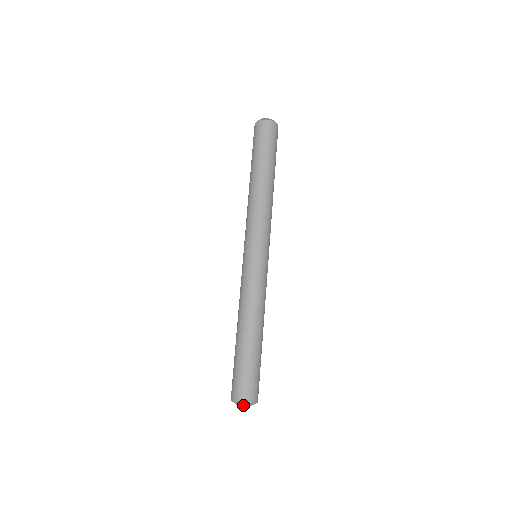
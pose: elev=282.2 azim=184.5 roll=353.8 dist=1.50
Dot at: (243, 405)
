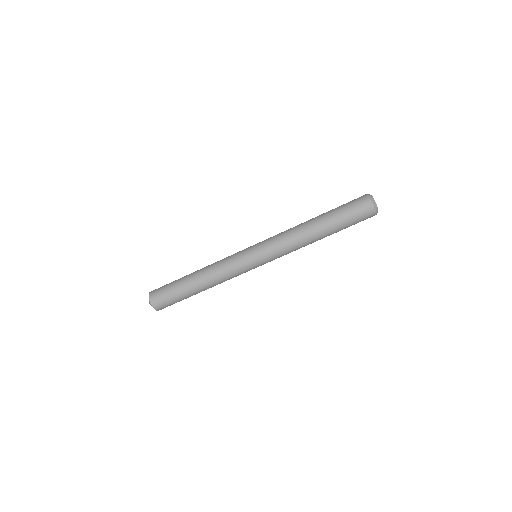
Dot at: occluded
